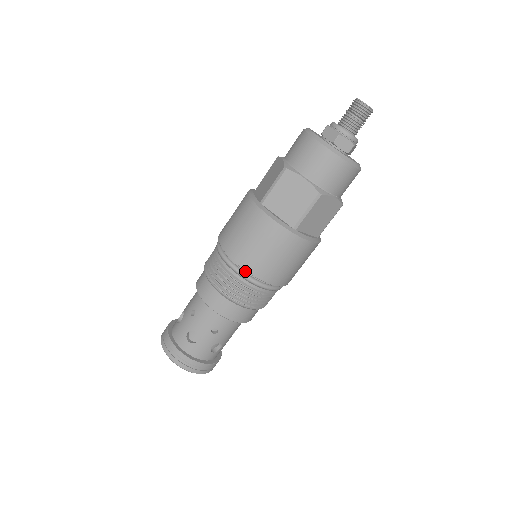
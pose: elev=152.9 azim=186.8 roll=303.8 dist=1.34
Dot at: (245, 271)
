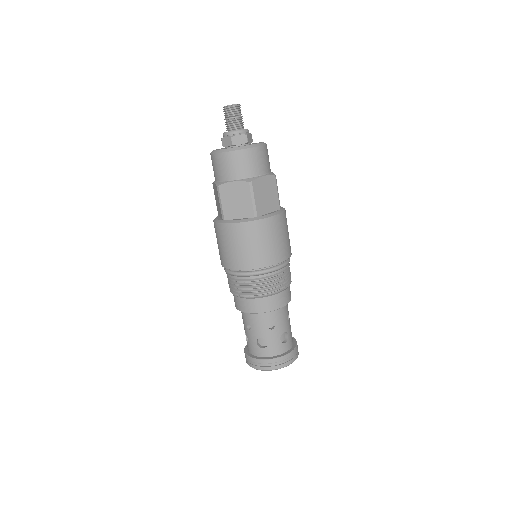
Dot at: (251, 270)
